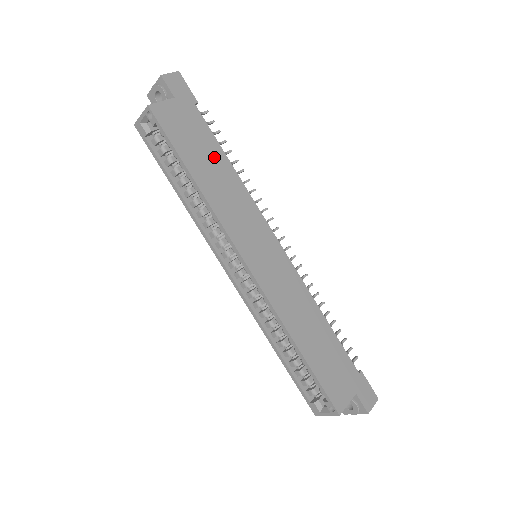
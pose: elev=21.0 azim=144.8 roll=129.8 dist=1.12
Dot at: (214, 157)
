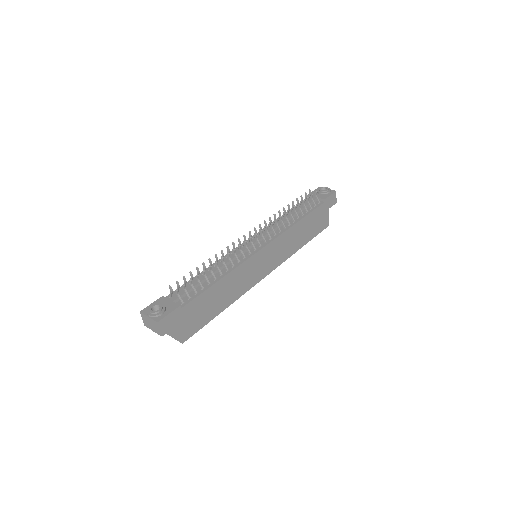
Dot at: (214, 294)
